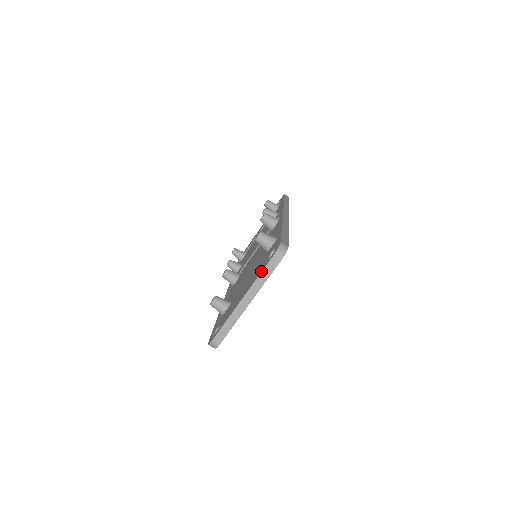
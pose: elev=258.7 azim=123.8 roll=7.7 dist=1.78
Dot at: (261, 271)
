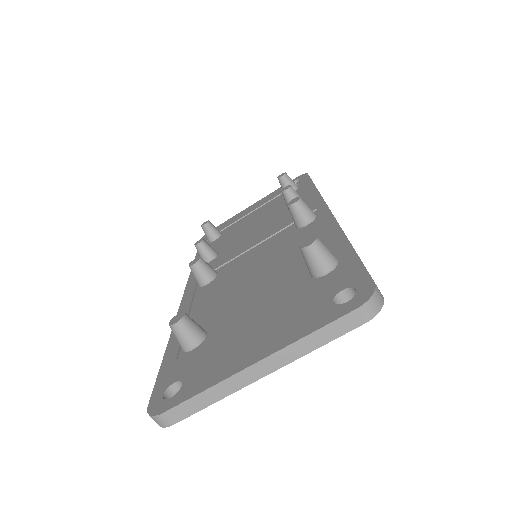
Dot at: (318, 326)
